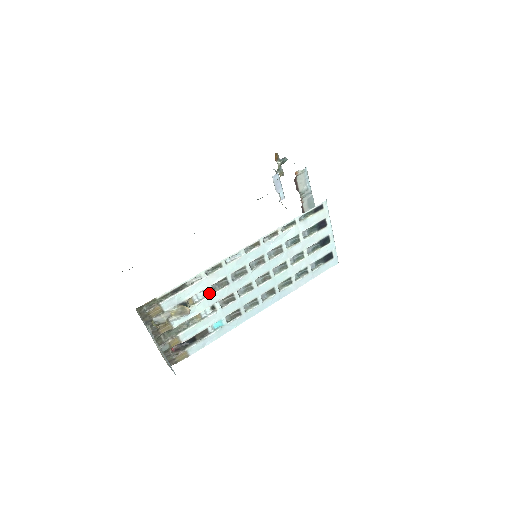
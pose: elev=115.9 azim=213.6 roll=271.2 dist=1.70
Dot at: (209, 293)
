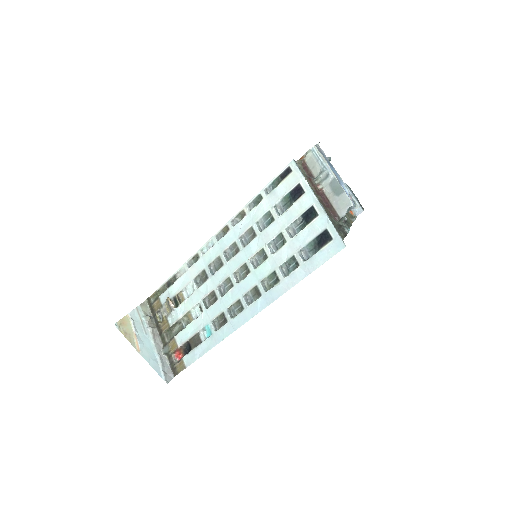
Dot at: (194, 289)
